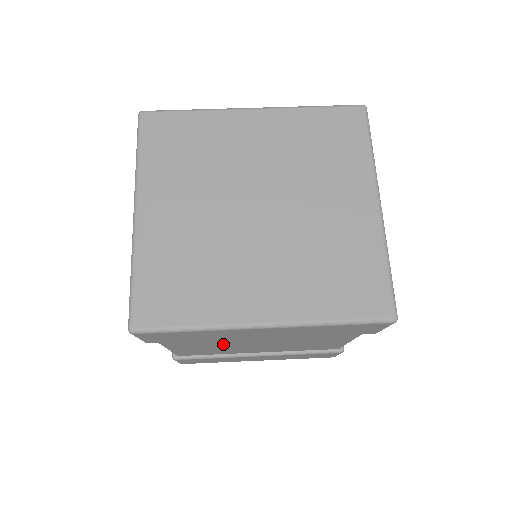
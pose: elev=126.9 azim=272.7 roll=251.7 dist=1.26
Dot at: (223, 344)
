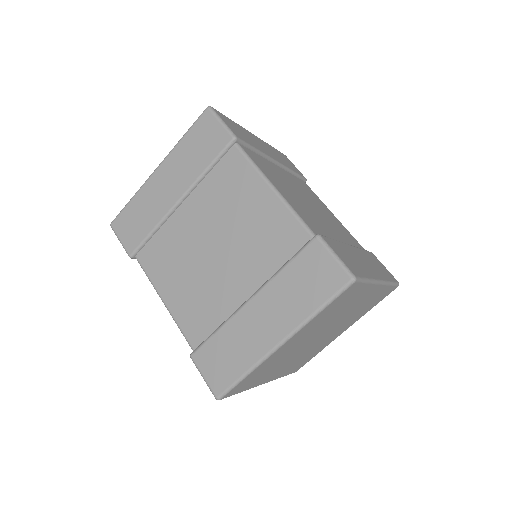
Dot at: (289, 189)
